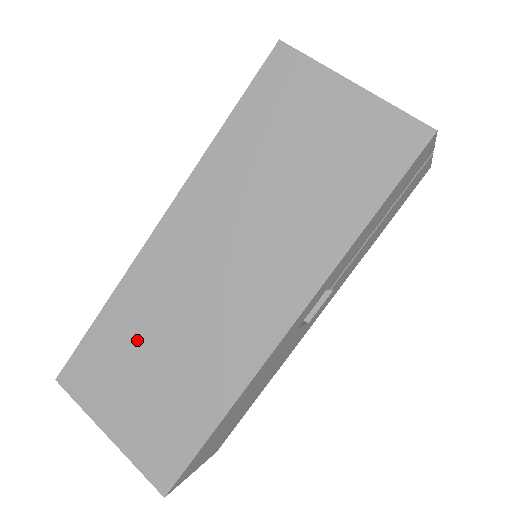
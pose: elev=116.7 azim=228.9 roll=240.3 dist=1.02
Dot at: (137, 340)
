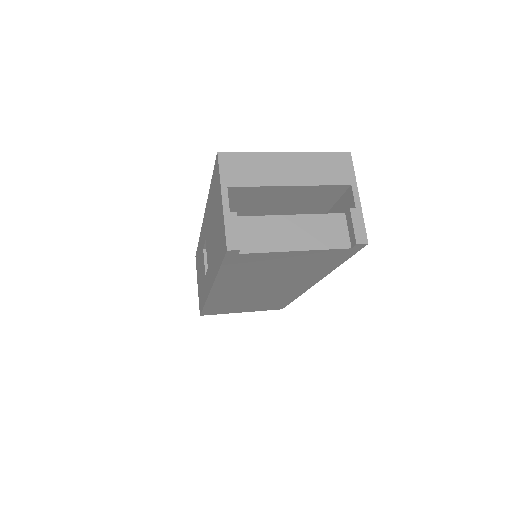
Dot at: occluded
